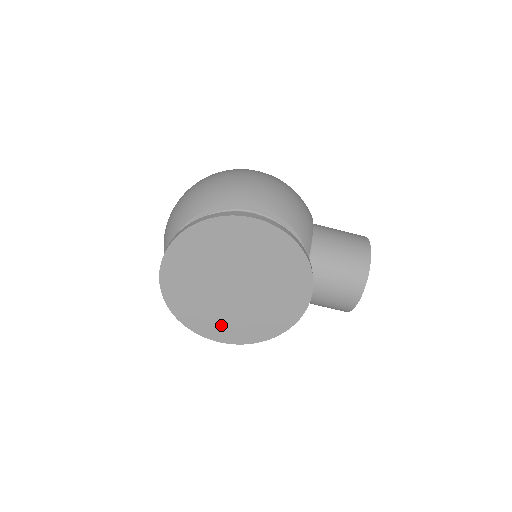
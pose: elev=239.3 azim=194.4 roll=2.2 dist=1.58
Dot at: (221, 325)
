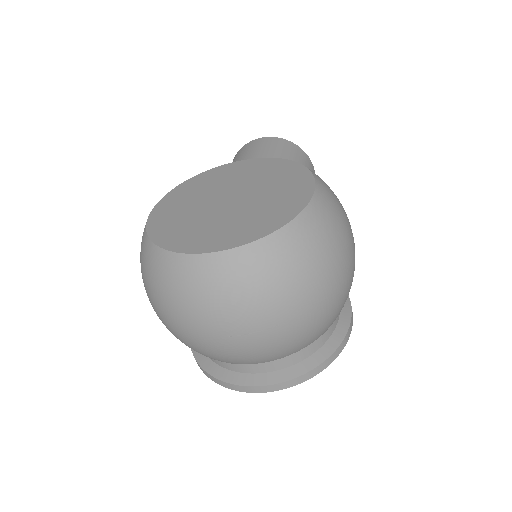
Dot at: occluded
